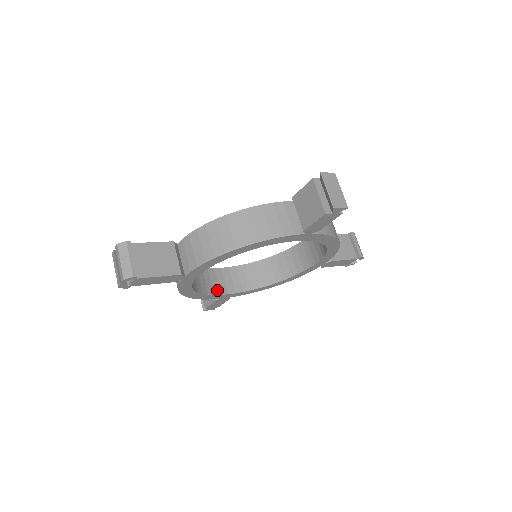
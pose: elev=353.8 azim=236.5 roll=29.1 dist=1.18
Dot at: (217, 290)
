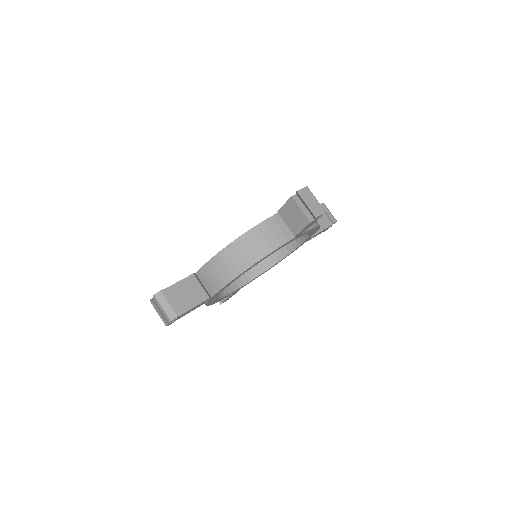
Dot at: (230, 289)
